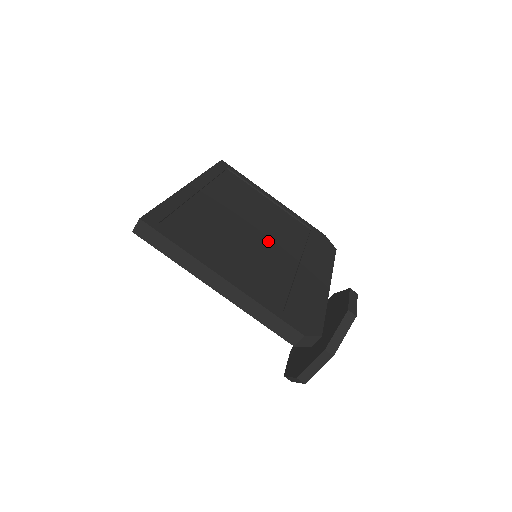
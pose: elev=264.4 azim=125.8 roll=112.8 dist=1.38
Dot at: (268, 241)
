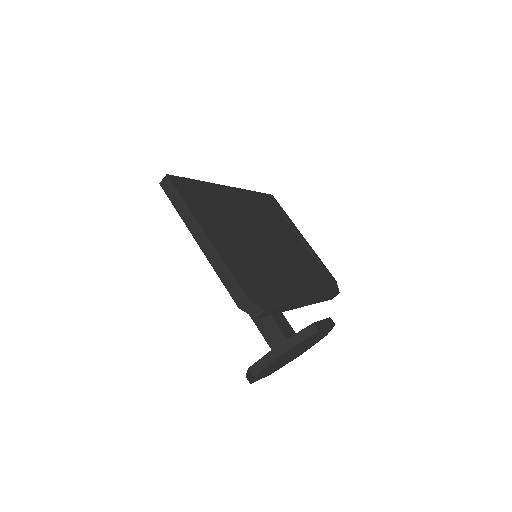
Dot at: (270, 248)
